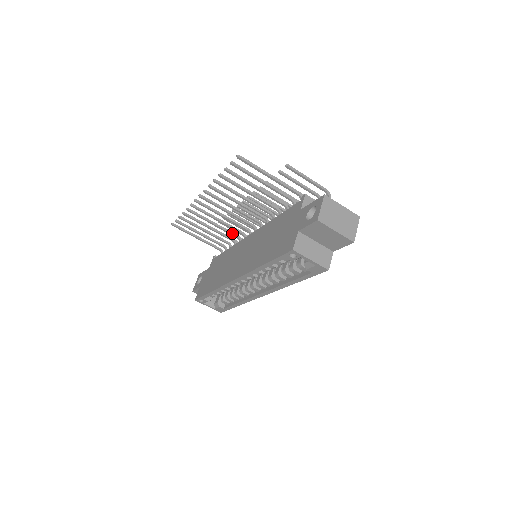
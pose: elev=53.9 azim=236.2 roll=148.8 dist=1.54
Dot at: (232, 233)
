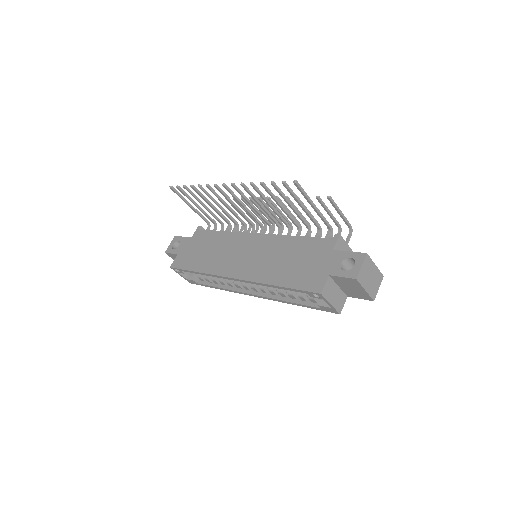
Dot at: (233, 219)
